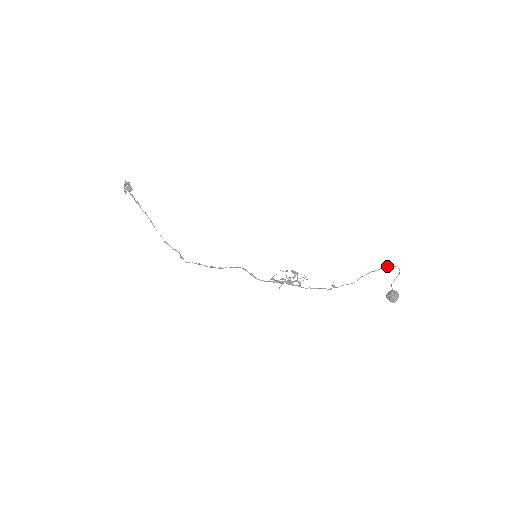
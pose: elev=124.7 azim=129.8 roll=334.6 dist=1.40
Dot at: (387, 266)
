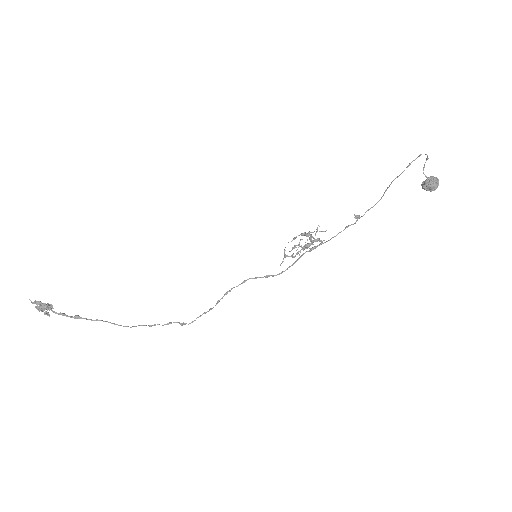
Dot at: (411, 162)
